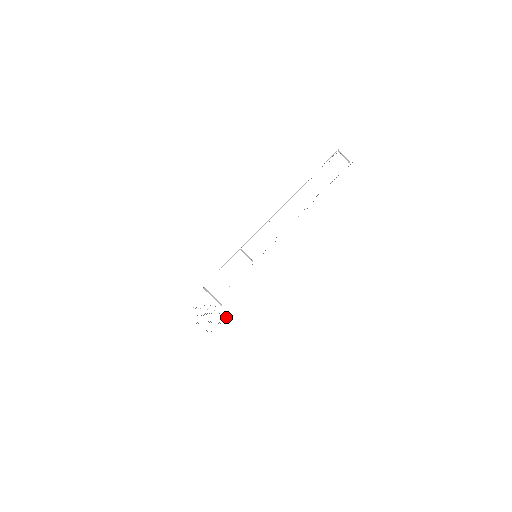
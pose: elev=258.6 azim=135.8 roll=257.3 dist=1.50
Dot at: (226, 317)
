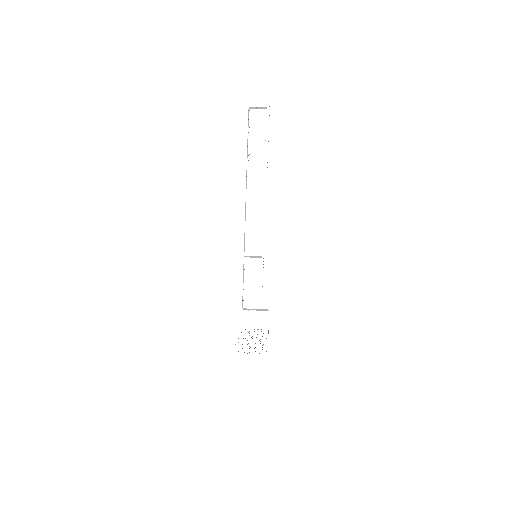
Dot at: occluded
